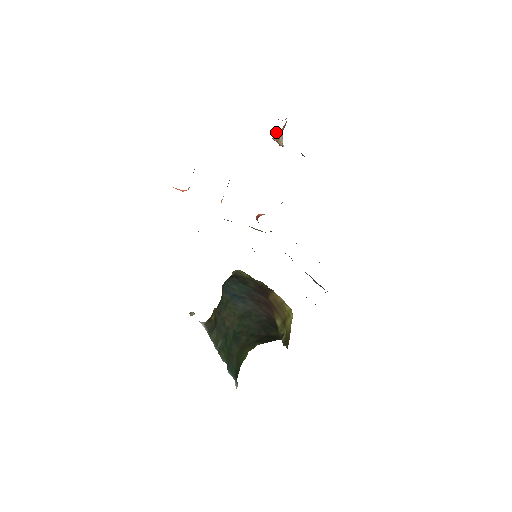
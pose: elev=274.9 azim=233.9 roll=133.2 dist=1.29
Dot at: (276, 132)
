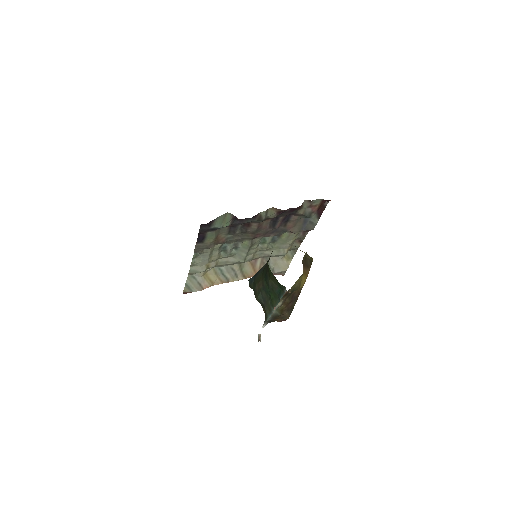
Dot at: occluded
